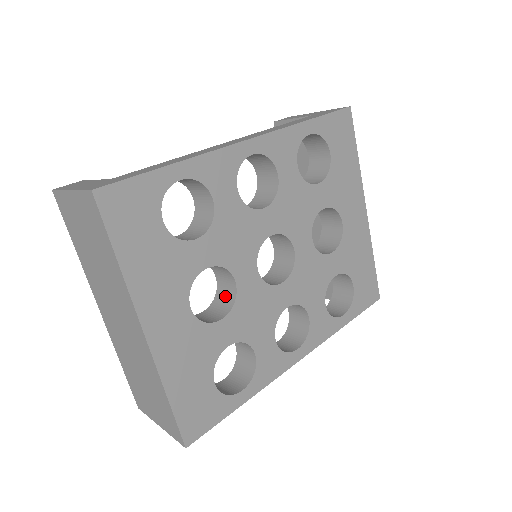
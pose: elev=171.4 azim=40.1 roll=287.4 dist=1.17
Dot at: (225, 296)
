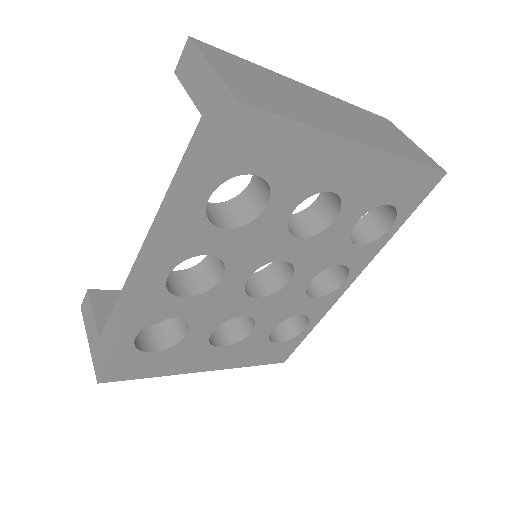
Dot at: occluded
